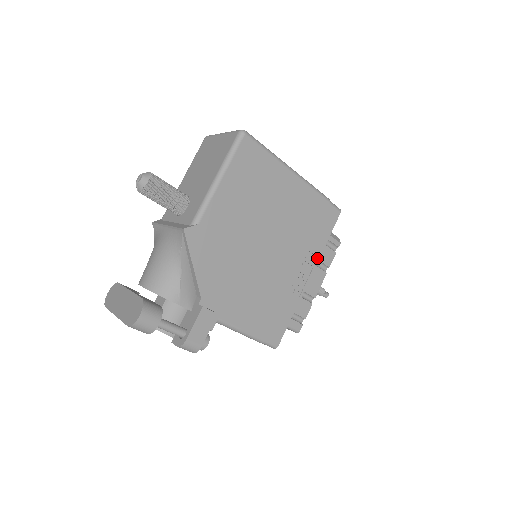
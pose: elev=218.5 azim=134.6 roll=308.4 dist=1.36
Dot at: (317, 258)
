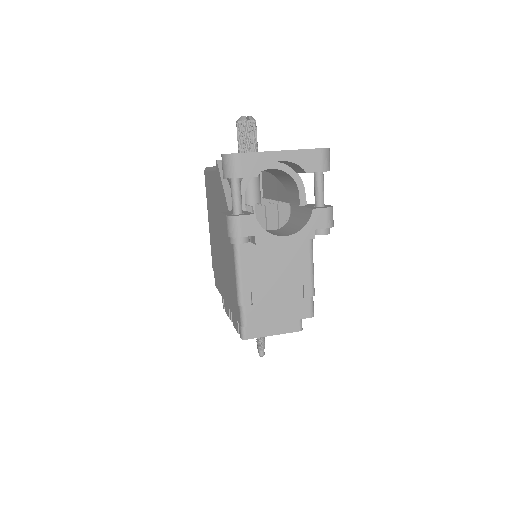
Dot at: occluded
